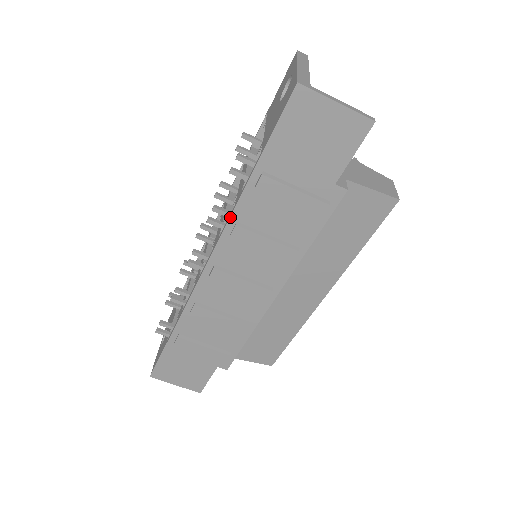
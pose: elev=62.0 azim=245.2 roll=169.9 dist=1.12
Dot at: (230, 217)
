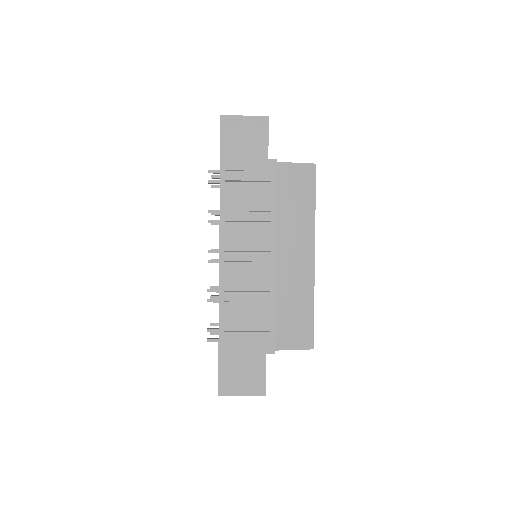
Dot at: (220, 209)
